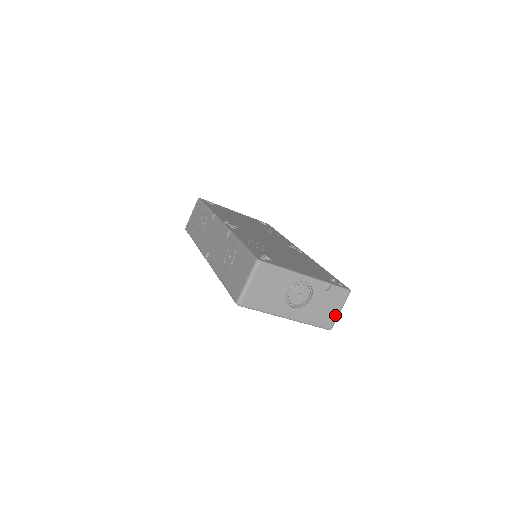
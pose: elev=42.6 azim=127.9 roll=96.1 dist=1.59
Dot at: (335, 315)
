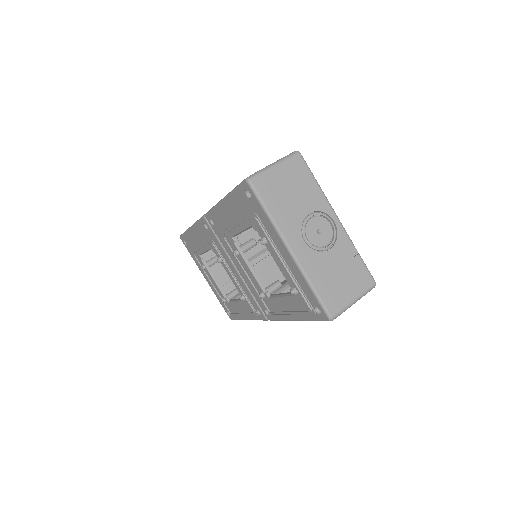
Dot at: (346, 300)
